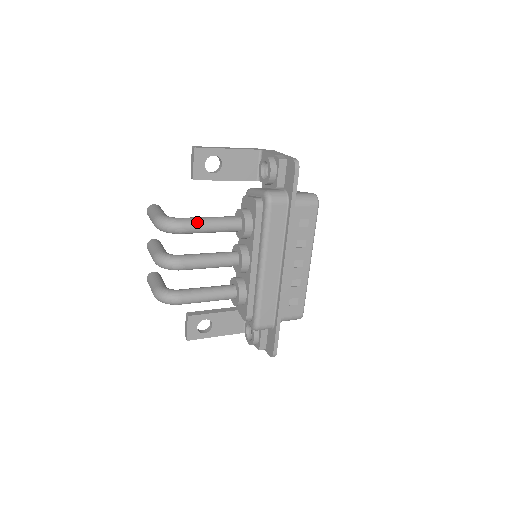
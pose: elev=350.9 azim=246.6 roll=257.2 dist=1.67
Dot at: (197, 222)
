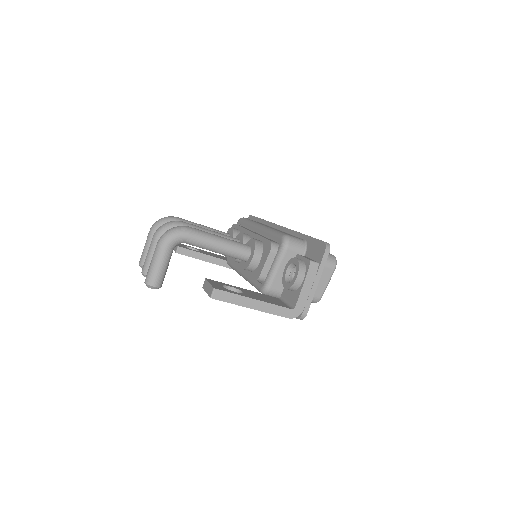
Dot at: occluded
